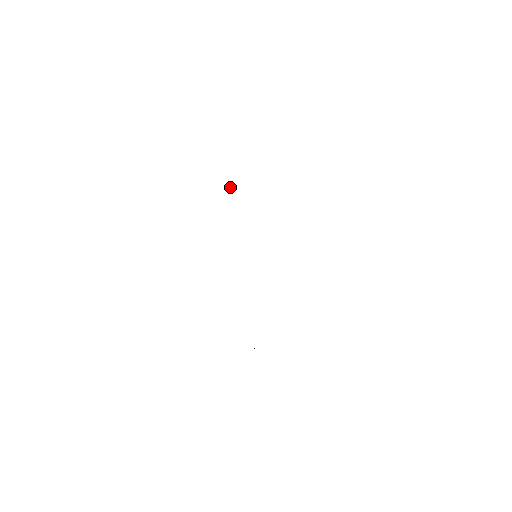
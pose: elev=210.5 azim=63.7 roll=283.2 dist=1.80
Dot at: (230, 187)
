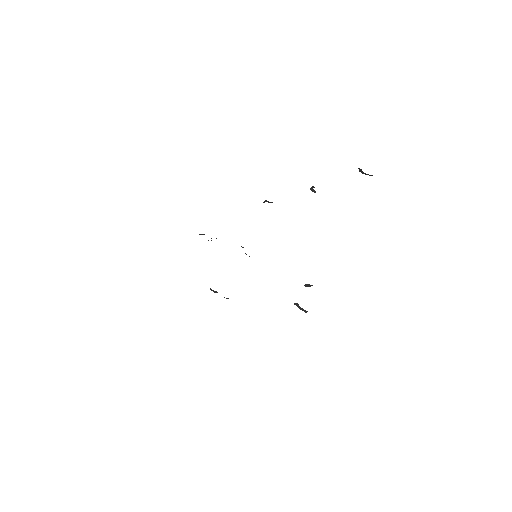
Dot at: occluded
